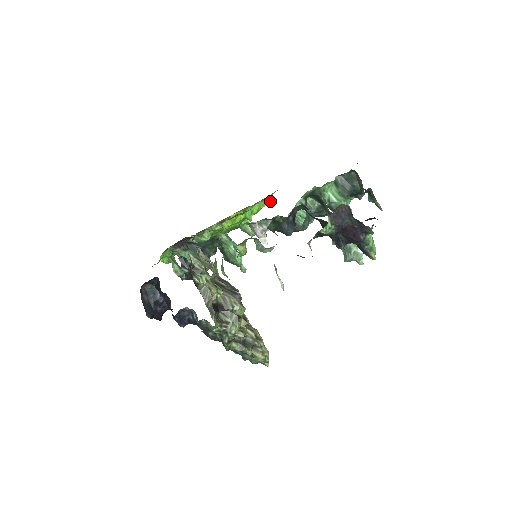
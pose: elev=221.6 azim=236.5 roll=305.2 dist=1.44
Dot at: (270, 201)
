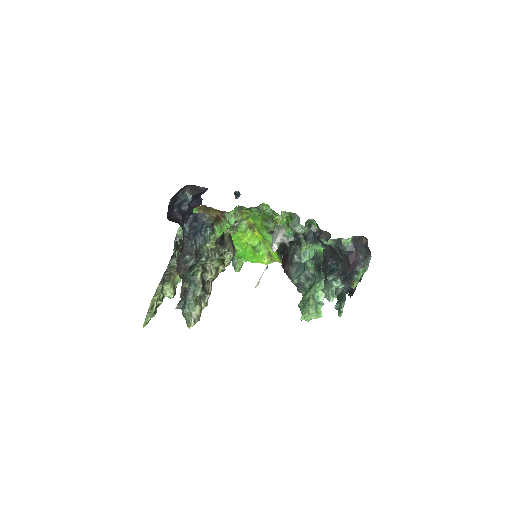
Dot at: (269, 263)
